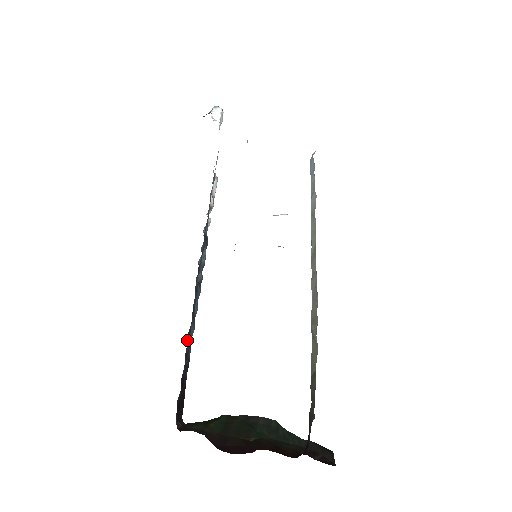
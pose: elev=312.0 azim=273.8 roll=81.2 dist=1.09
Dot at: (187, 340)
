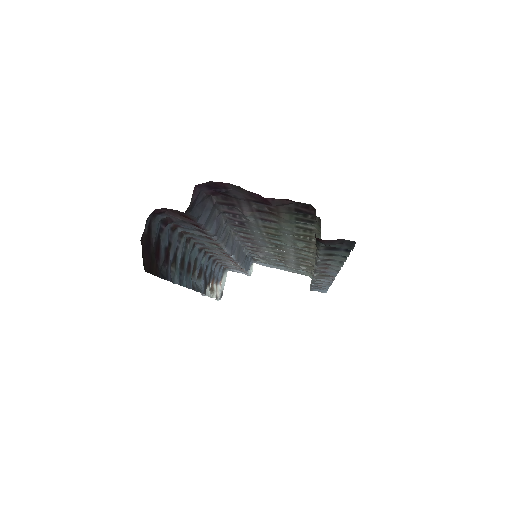
Dot at: occluded
